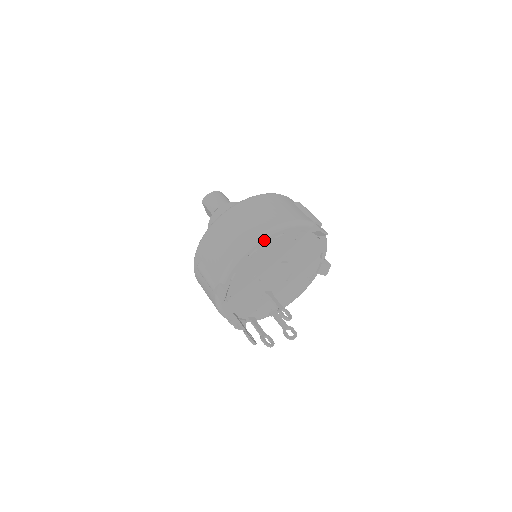
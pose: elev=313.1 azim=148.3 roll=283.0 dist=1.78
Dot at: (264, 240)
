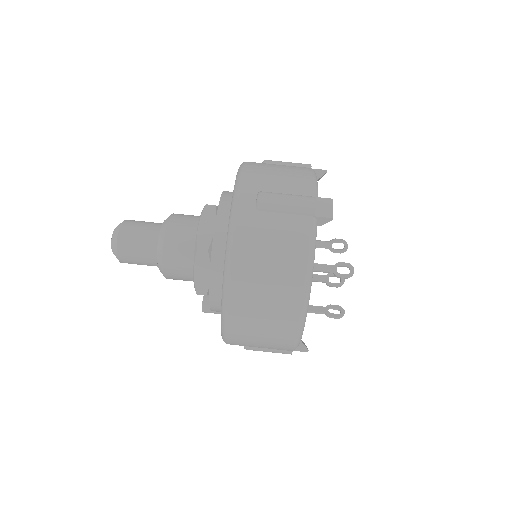
Dot at: (307, 311)
